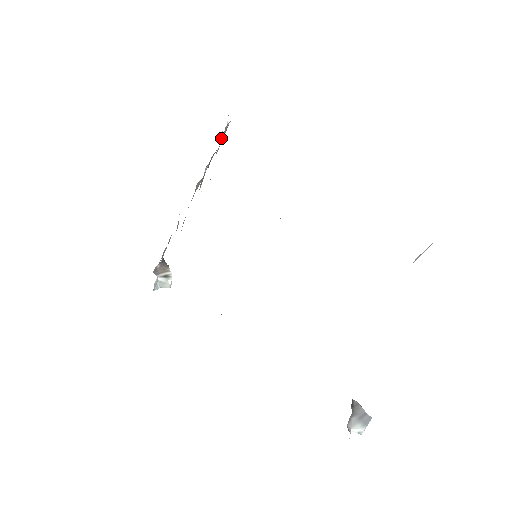
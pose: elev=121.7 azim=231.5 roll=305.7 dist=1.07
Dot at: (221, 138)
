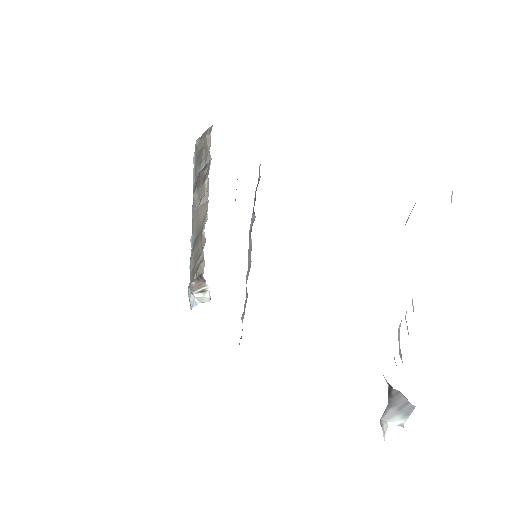
Dot at: (209, 149)
